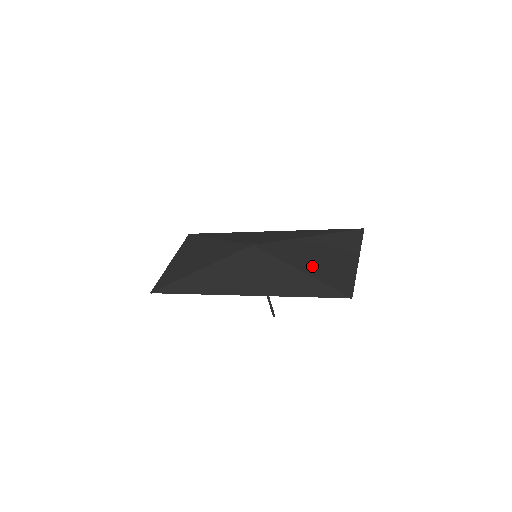
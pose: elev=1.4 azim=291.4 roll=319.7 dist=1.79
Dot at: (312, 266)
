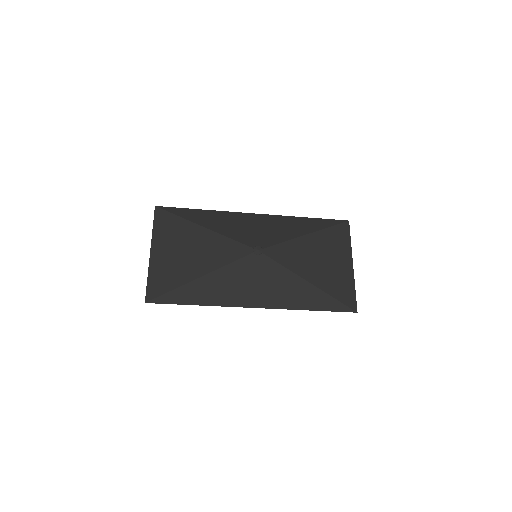
Dot at: (319, 276)
